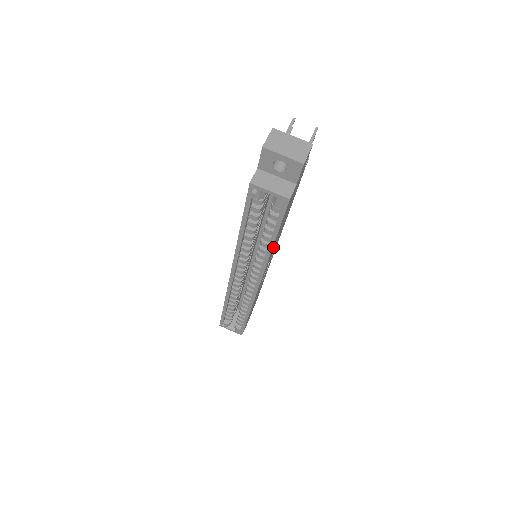
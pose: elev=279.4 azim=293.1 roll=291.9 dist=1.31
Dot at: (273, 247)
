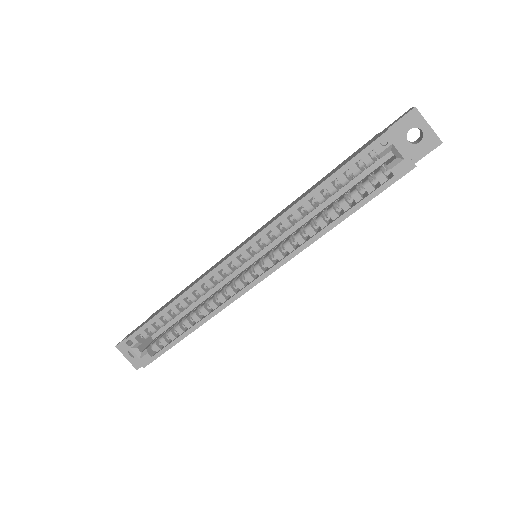
Dot at: occluded
